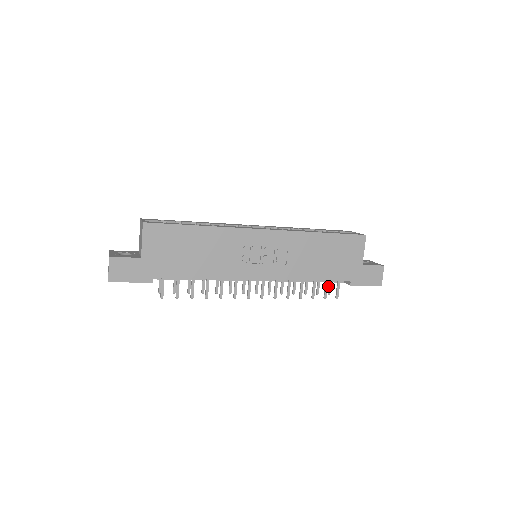
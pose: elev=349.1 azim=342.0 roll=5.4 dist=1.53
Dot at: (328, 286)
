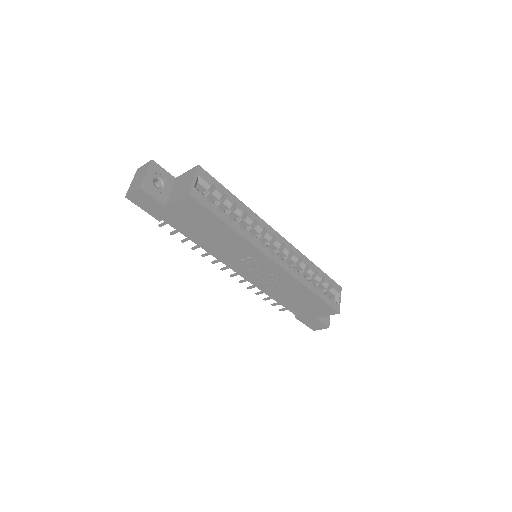
Dot at: occluded
